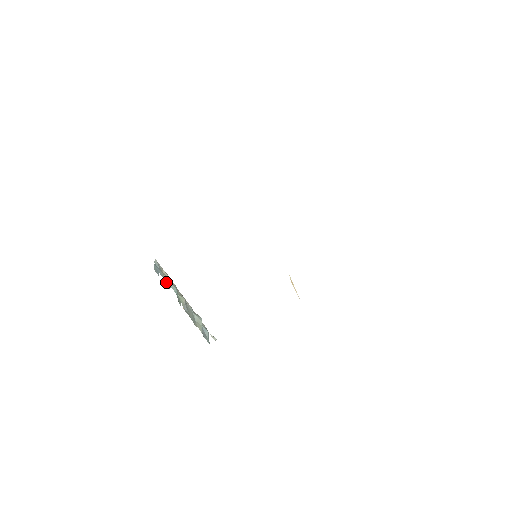
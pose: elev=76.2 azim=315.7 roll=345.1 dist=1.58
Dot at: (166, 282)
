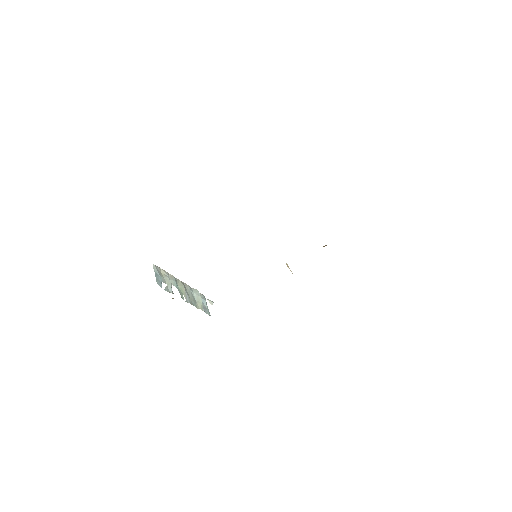
Dot at: (168, 287)
